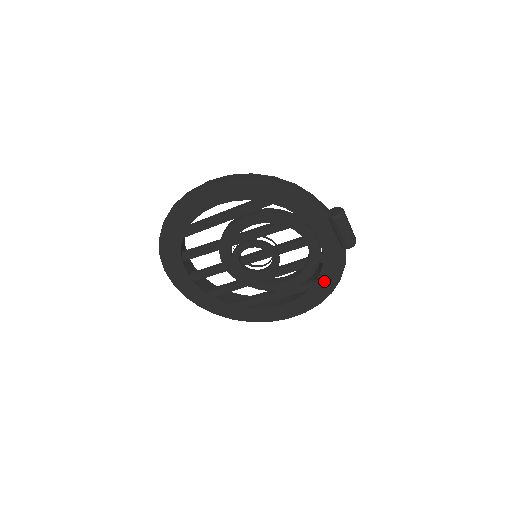
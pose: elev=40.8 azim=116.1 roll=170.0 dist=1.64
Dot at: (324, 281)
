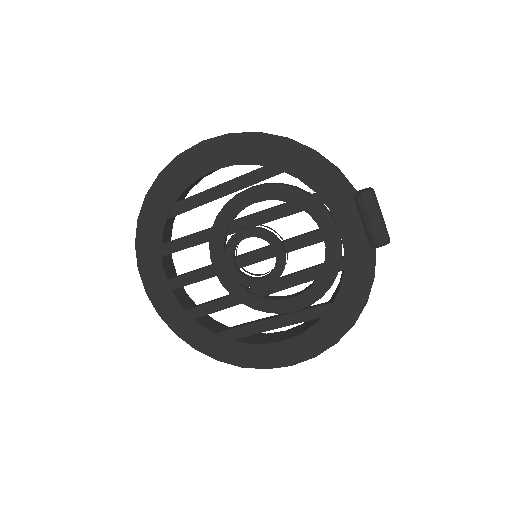
Dot at: (344, 302)
